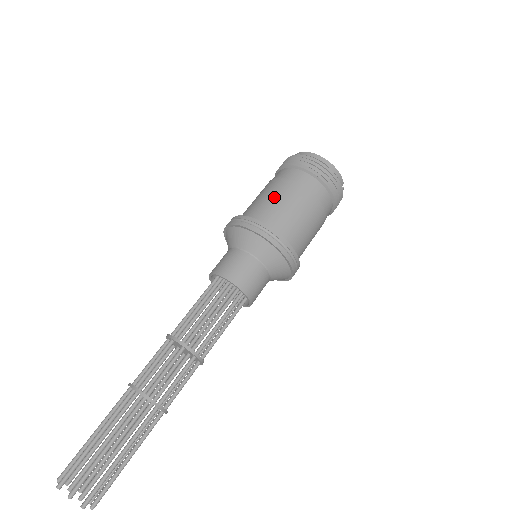
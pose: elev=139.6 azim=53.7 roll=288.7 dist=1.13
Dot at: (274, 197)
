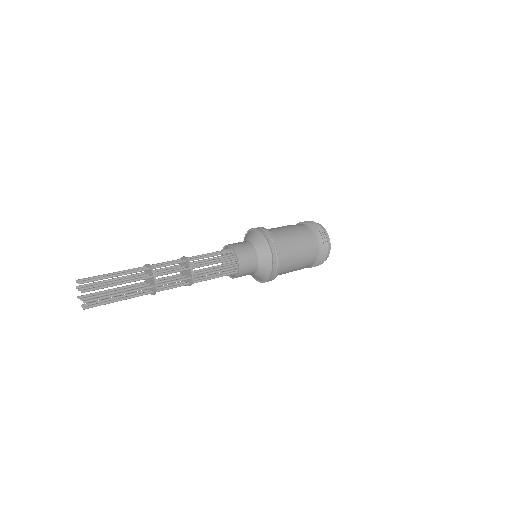
Dot at: (296, 250)
